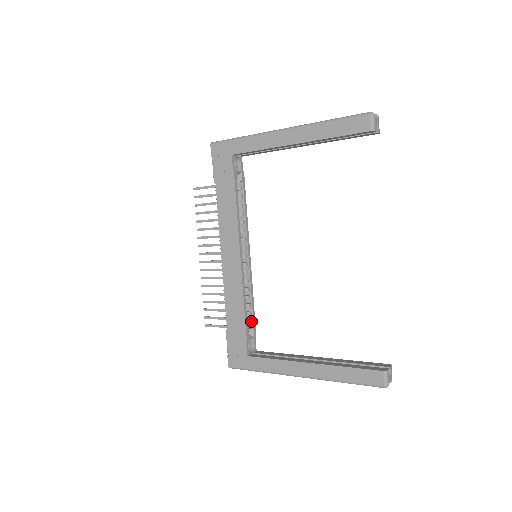
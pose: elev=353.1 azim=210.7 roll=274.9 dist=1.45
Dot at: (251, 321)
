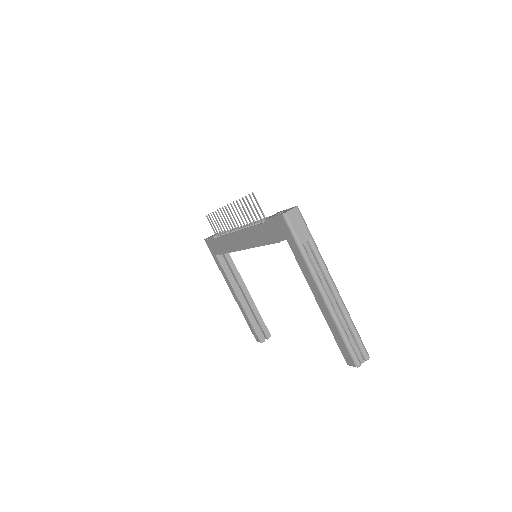
Dot at: occluded
